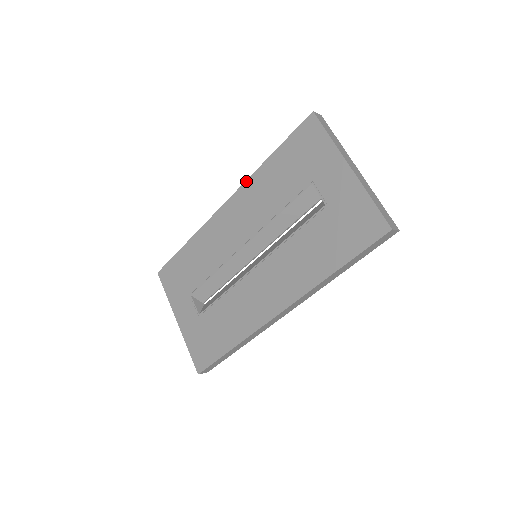
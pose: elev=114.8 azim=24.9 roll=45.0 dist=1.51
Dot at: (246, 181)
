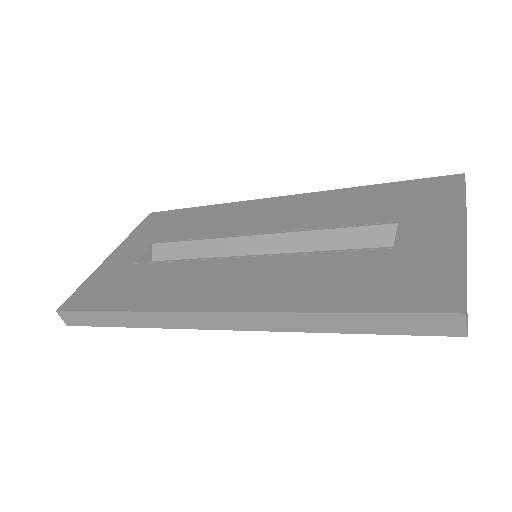
Dot at: (325, 191)
